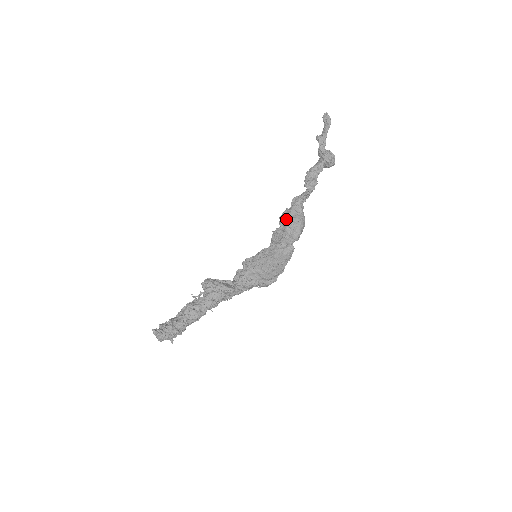
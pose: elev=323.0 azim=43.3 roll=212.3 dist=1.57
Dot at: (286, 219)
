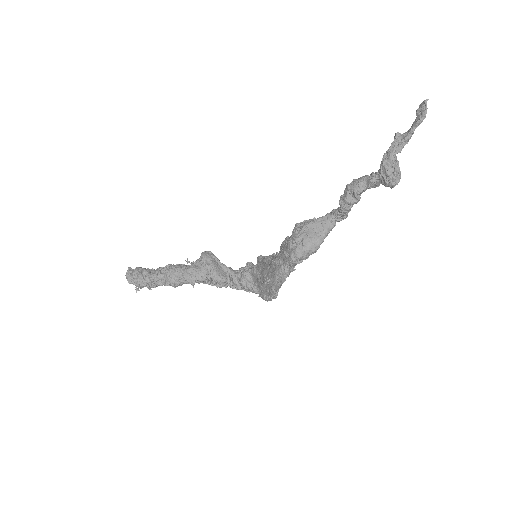
Dot at: (298, 229)
